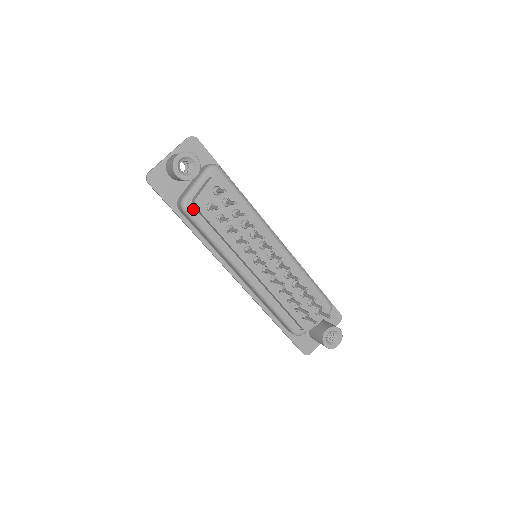
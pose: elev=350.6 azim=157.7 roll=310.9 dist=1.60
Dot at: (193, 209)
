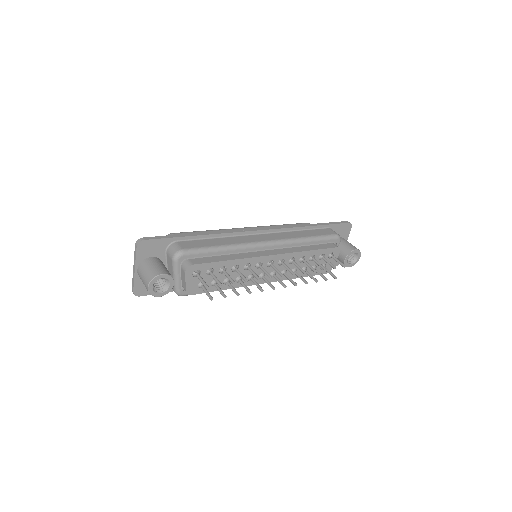
Dot at: occluded
